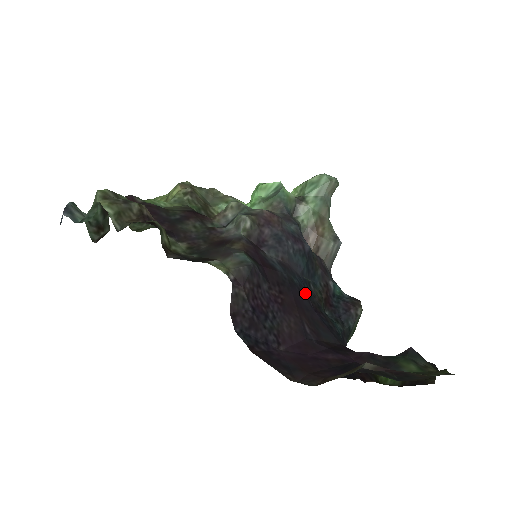
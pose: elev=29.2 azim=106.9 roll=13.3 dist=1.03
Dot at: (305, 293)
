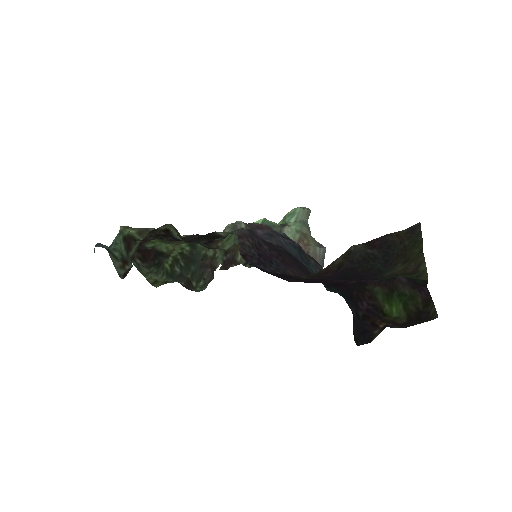
Dot at: (302, 264)
